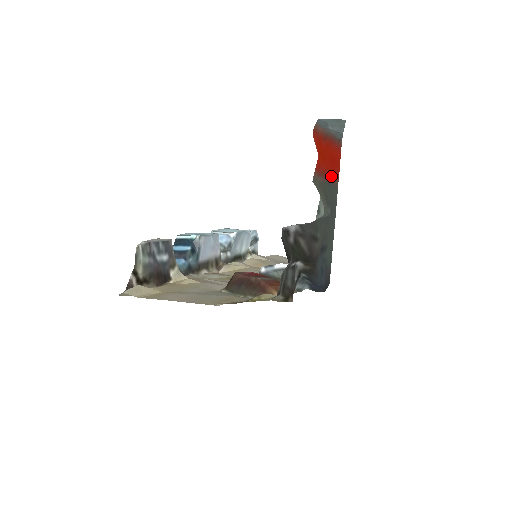
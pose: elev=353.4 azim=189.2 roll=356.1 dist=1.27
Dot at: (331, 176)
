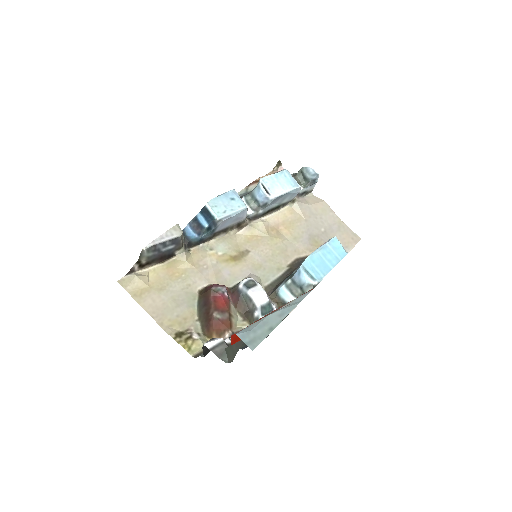
Dot at: occluded
